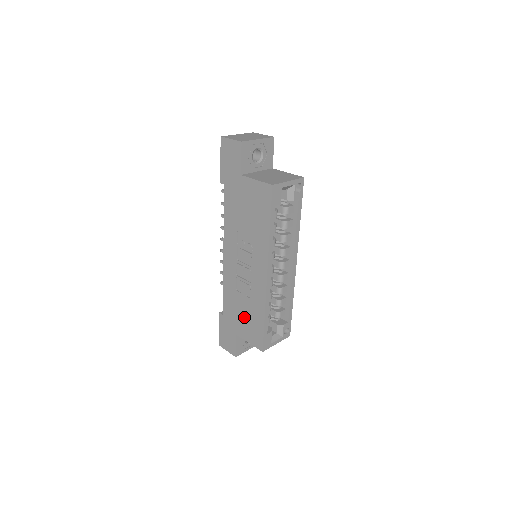
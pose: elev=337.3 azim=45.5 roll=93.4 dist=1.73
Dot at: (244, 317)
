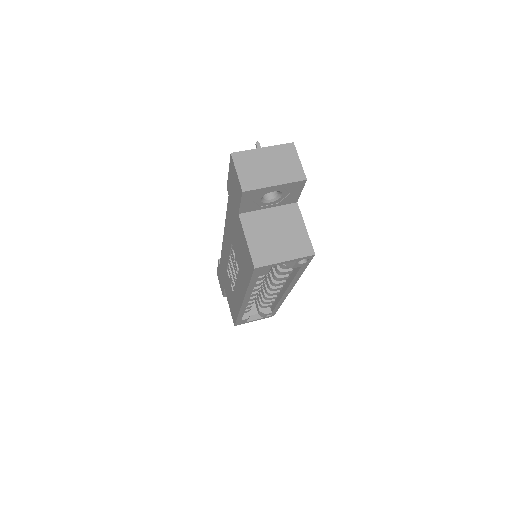
Dot at: (229, 292)
